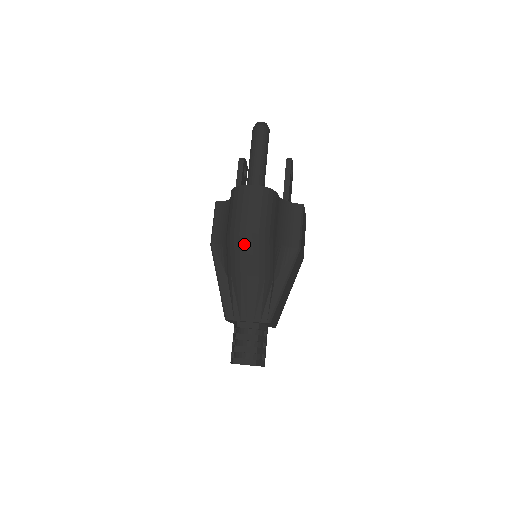
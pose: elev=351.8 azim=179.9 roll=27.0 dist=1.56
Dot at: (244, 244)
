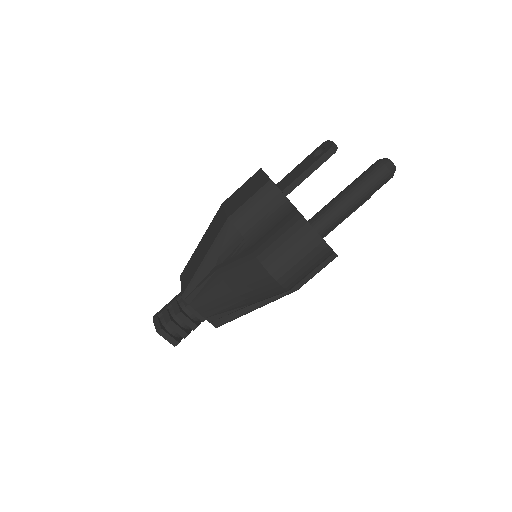
Dot at: (264, 284)
